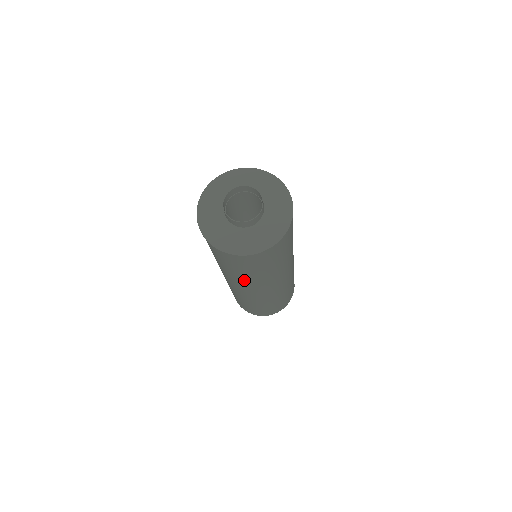
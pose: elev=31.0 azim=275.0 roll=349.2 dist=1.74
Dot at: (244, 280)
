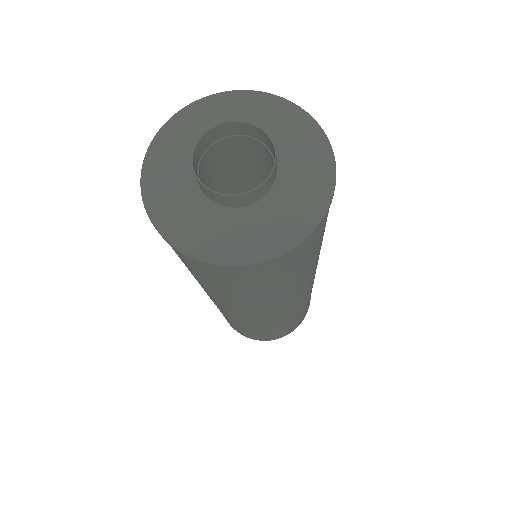
Dot at: (231, 301)
